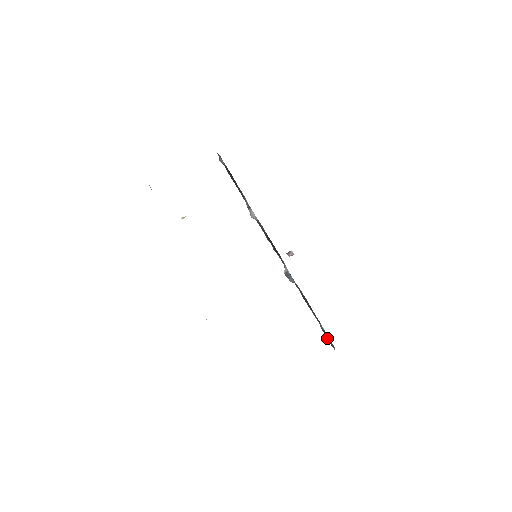
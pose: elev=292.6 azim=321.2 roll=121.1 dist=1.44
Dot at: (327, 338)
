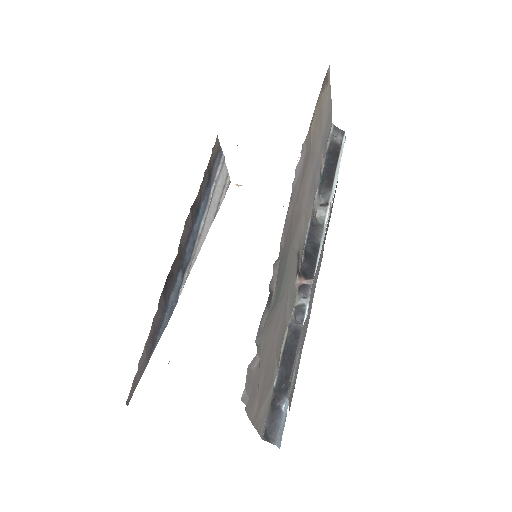
Dot at: (268, 418)
